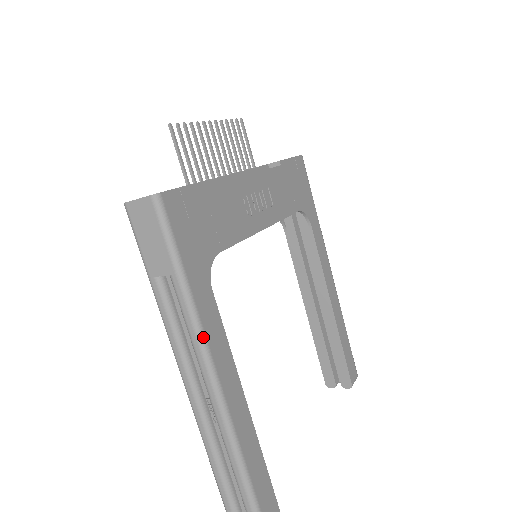
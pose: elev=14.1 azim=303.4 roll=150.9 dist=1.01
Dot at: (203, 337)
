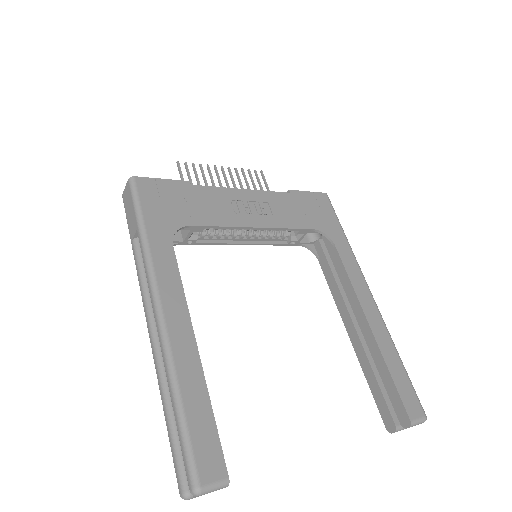
Dot at: (152, 272)
